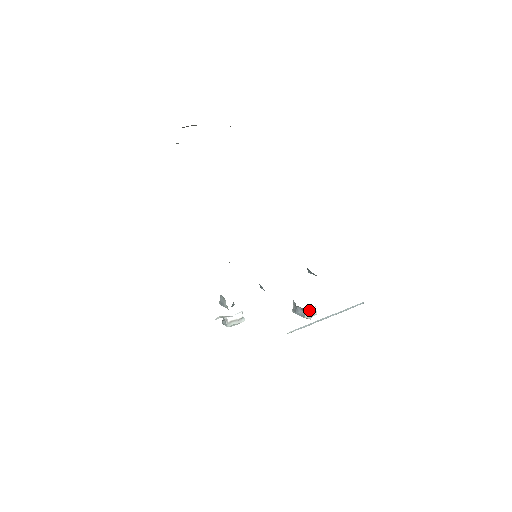
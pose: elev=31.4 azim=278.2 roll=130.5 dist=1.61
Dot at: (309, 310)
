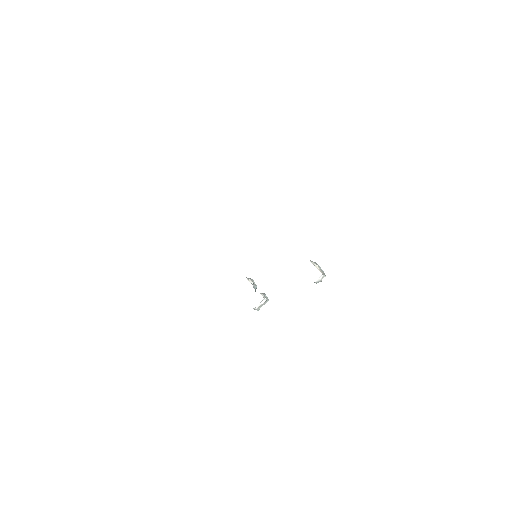
Dot at: (317, 280)
